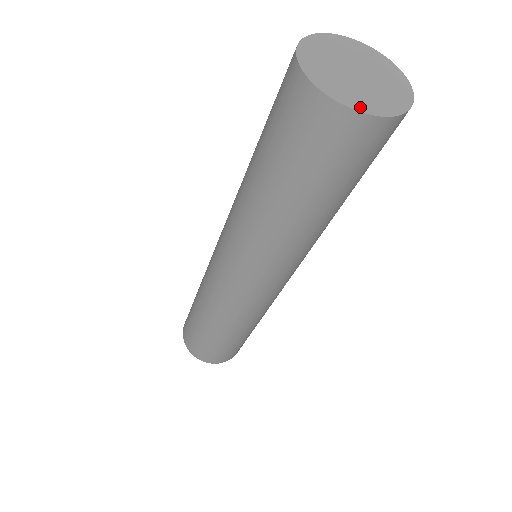
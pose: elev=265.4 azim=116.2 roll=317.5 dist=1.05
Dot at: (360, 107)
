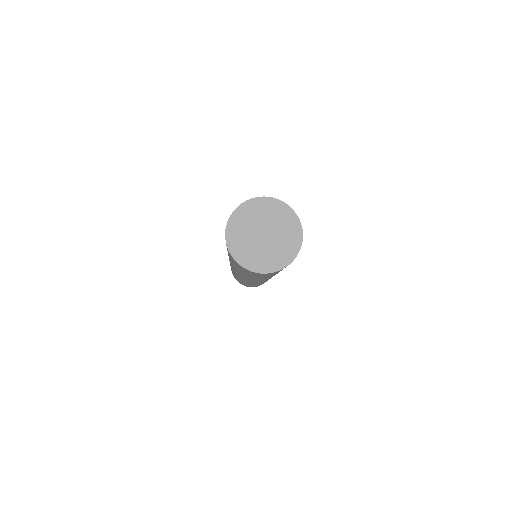
Dot at: (262, 269)
